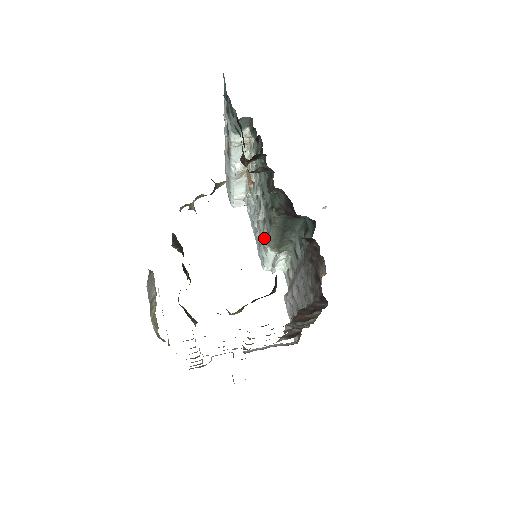
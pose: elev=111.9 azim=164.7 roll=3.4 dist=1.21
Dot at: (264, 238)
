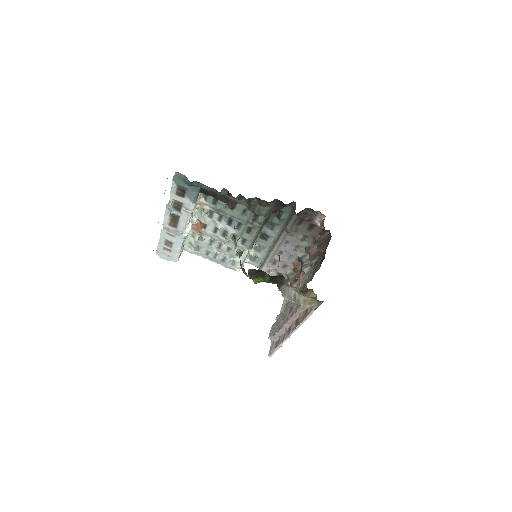
Dot at: (239, 248)
